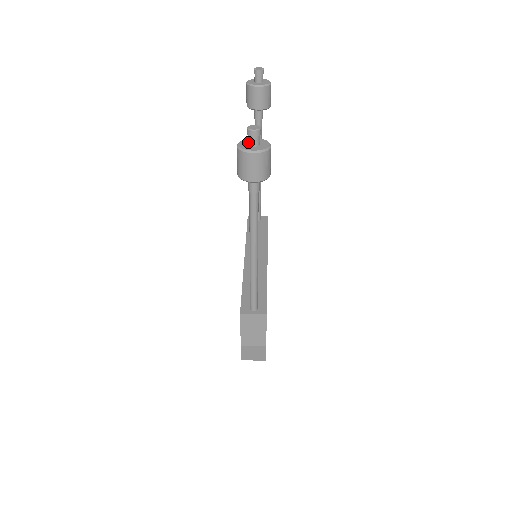
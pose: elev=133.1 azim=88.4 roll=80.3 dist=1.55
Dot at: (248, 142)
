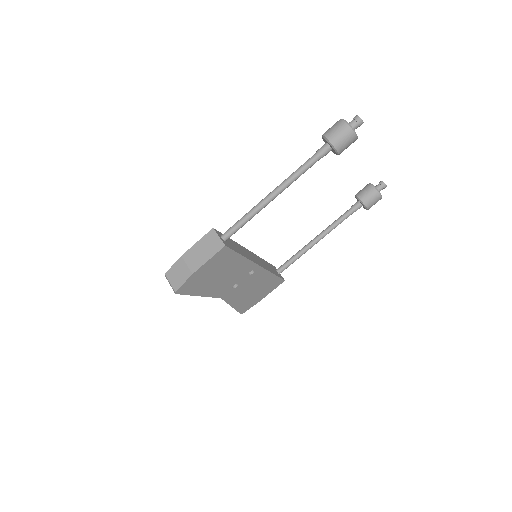
Dot at: (349, 123)
